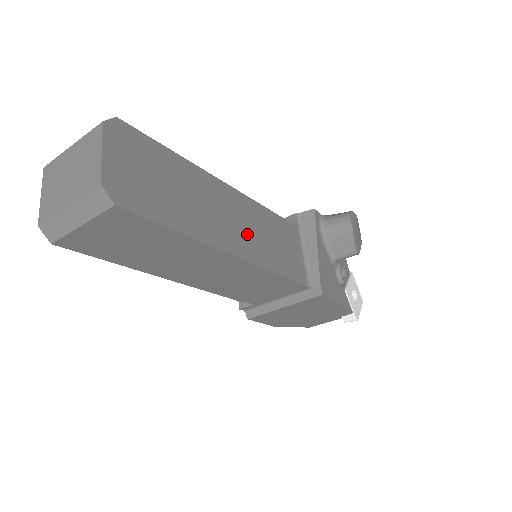
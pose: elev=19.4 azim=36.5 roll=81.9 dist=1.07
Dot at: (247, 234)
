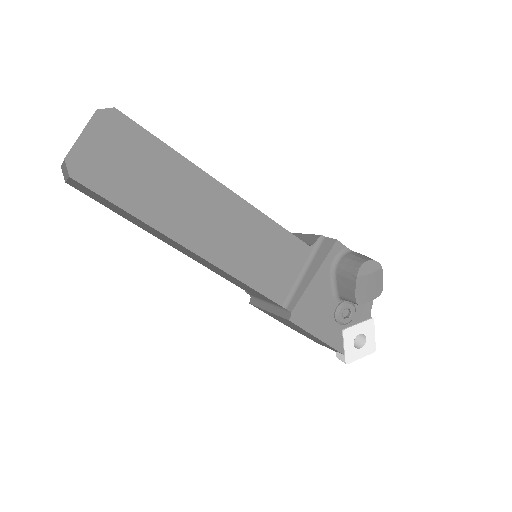
Dot at: (221, 236)
